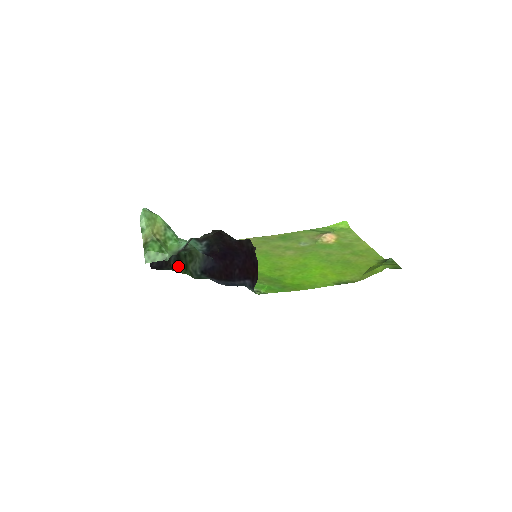
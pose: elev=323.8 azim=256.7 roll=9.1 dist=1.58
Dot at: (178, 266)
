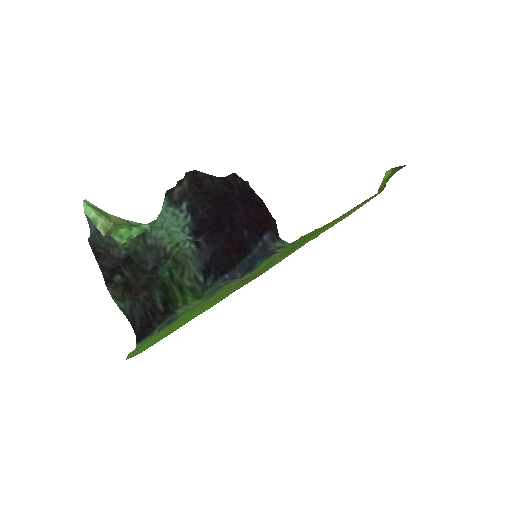
Dot at: (170, 302)
